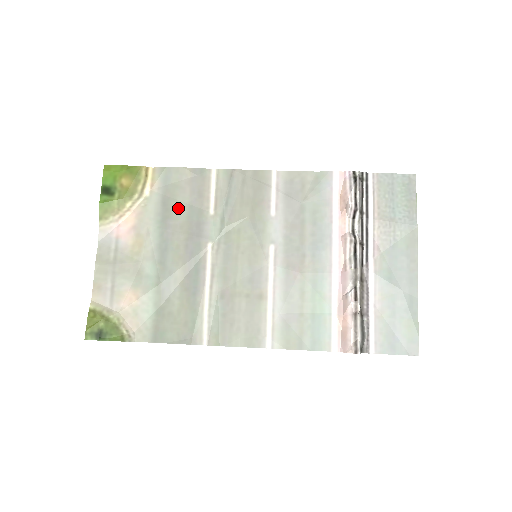
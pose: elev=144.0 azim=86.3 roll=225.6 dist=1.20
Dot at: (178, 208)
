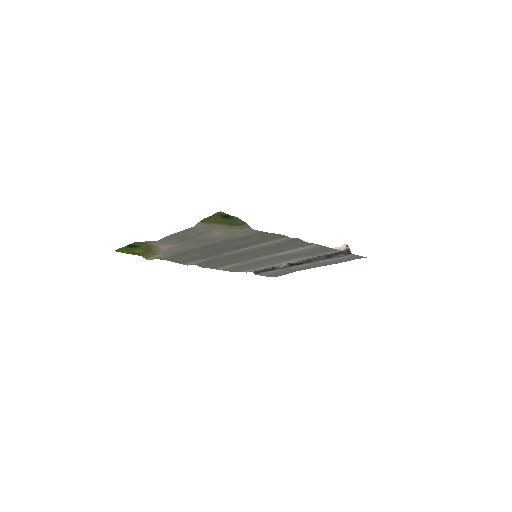
Dot at: (187, 256)
